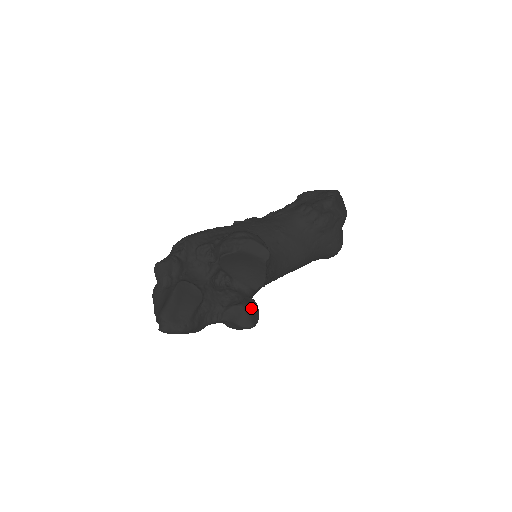
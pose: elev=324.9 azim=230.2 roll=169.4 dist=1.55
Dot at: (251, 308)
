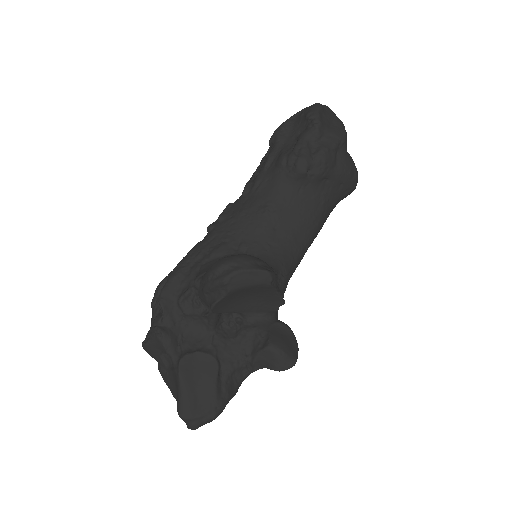
Dot at: (282, 341)
